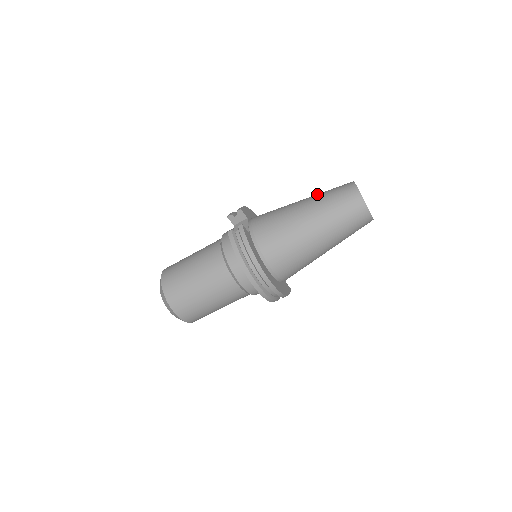
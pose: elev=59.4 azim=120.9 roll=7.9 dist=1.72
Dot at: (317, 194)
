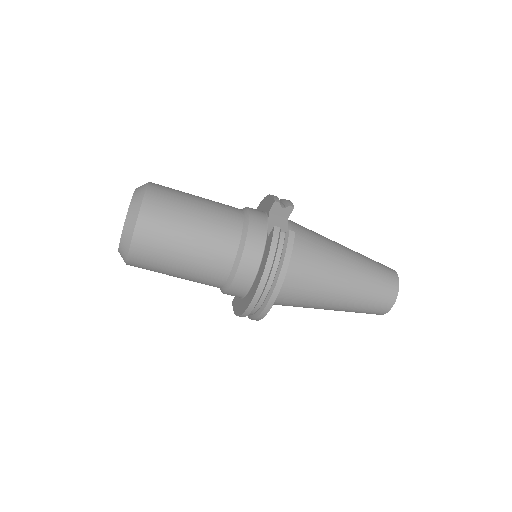
Dot at: (361, 254)
